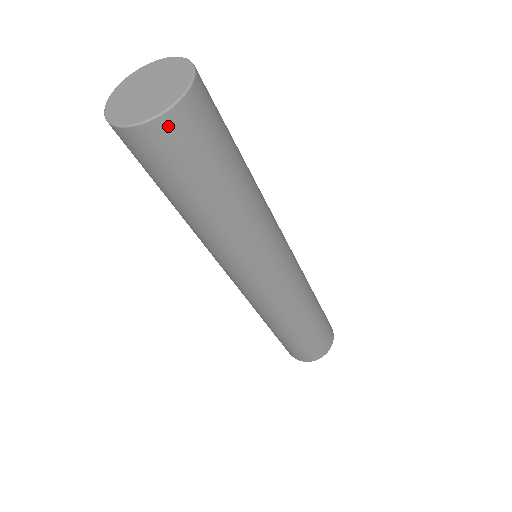
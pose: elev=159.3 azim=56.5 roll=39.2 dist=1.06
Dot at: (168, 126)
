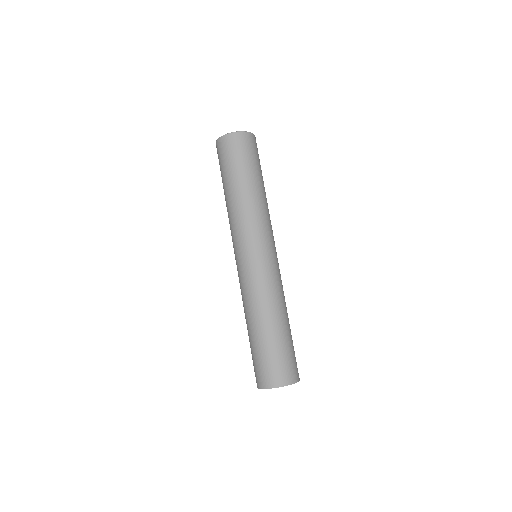
Dot at: (247, 137)
